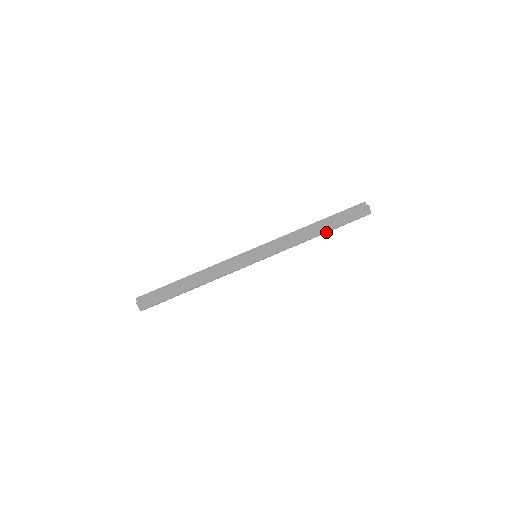
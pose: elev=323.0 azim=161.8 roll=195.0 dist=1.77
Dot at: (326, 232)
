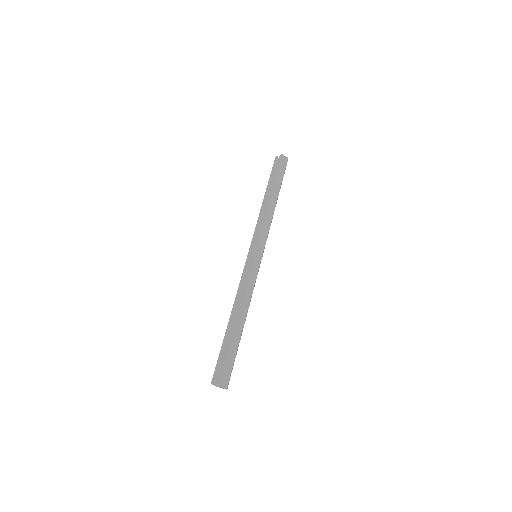
Dot at: occluded
